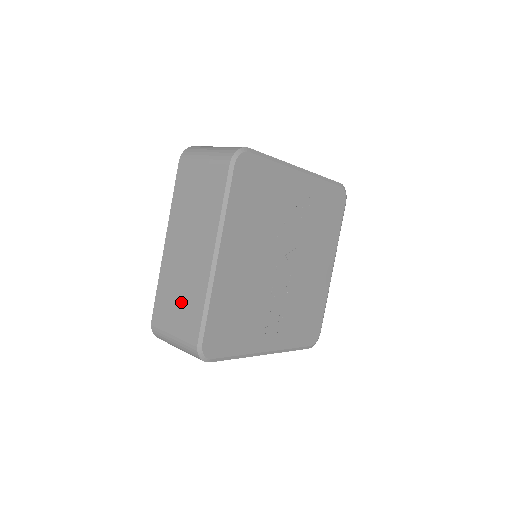
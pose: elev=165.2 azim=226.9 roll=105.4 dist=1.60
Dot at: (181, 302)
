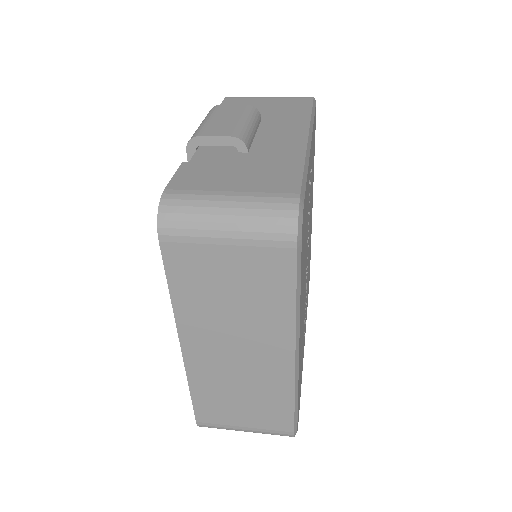
Dot at: (248, 403)
